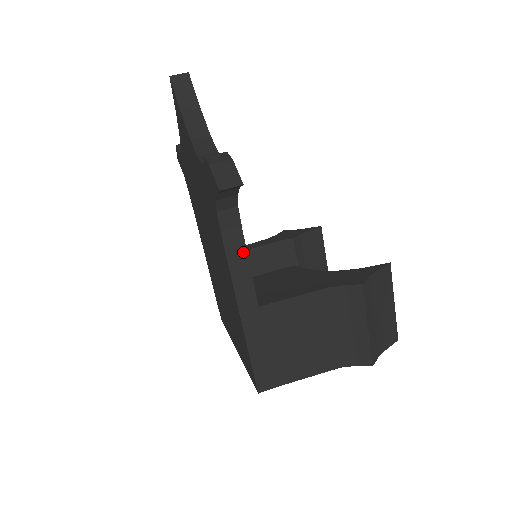
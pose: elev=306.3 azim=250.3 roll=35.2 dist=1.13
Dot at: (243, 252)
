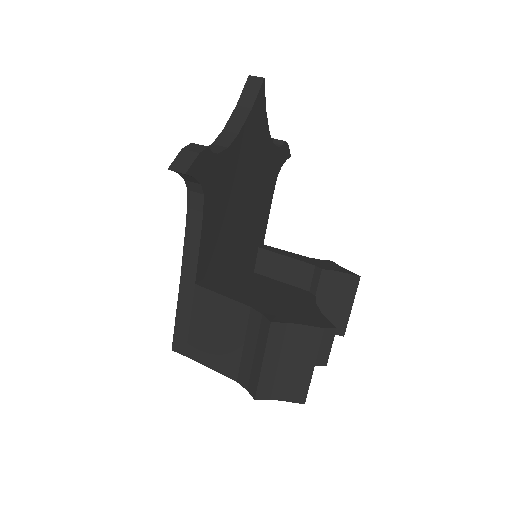
Dot at: (198, 233)
